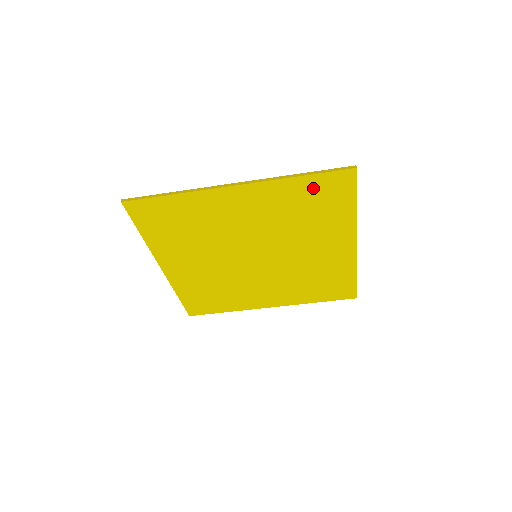
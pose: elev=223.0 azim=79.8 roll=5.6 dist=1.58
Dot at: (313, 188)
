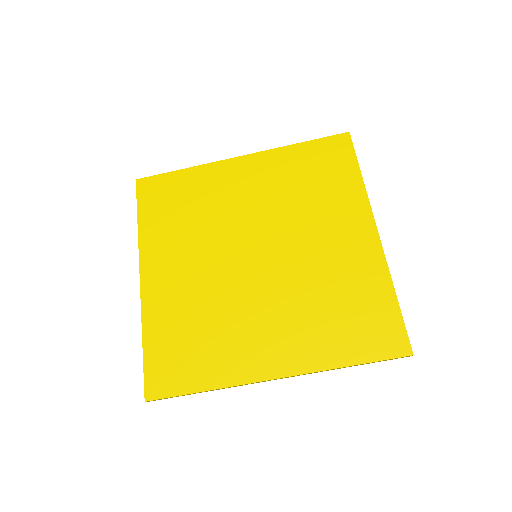
Dot at: (312, 155)
